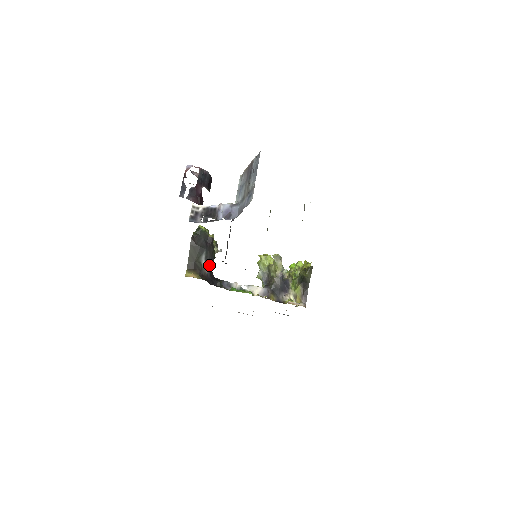
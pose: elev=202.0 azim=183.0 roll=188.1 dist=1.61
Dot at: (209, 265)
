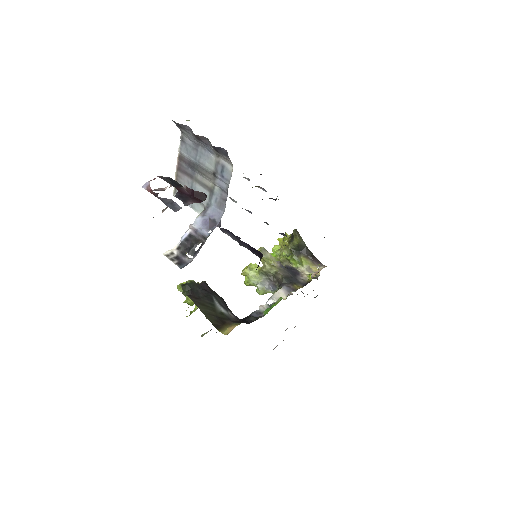
Dot at: (228, 309)
